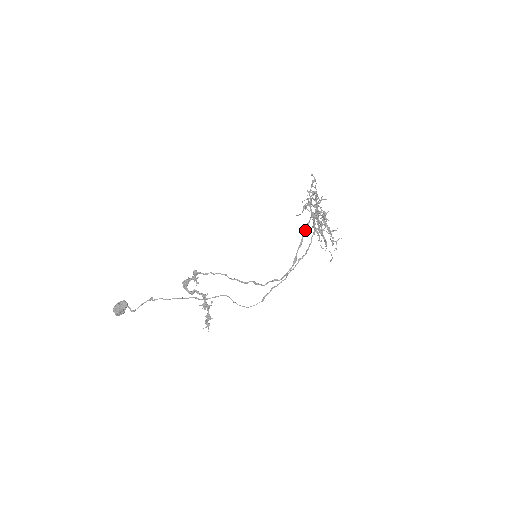
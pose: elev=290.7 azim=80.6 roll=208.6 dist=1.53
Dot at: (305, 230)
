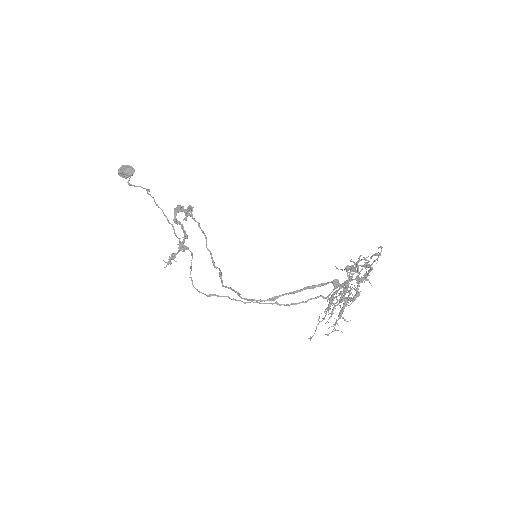
Dot at: (313, 285)
